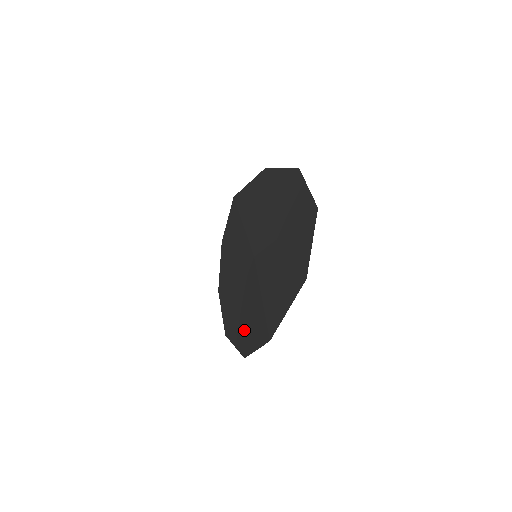
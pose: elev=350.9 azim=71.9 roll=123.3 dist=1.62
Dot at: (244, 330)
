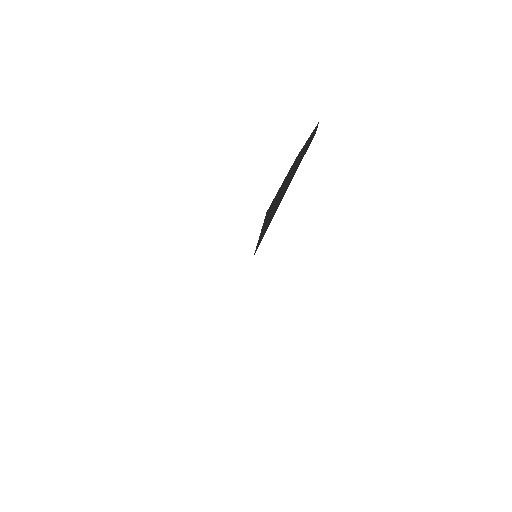
Dot at: occluded
